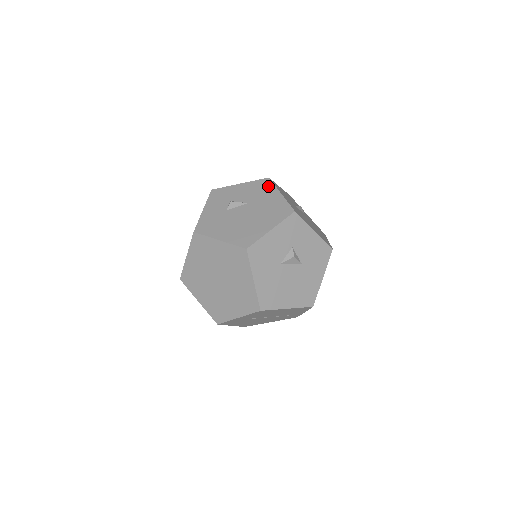
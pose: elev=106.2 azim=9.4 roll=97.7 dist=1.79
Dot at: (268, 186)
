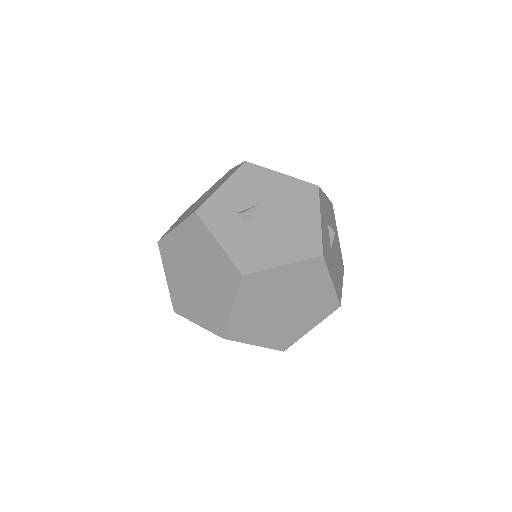
Dot at: (258, 172)
